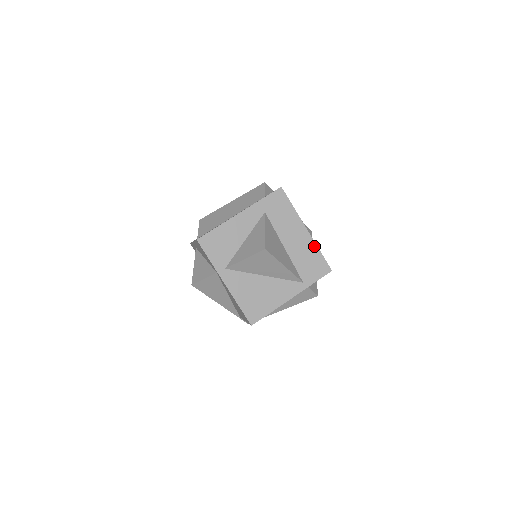
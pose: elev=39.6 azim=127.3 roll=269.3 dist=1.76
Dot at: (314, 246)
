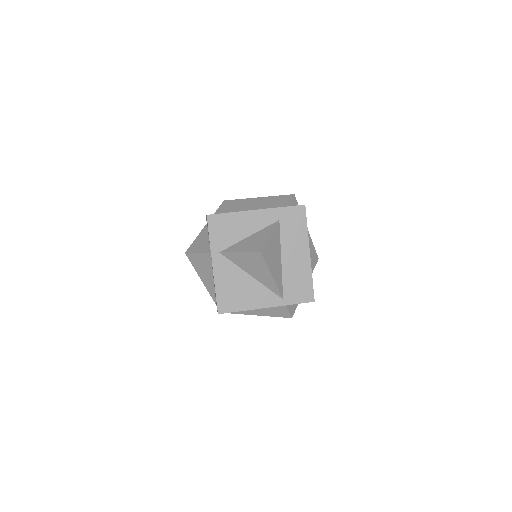
Dot at: (309, 272)
